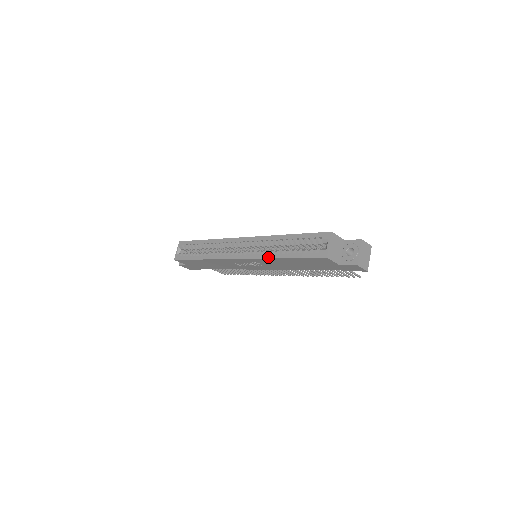
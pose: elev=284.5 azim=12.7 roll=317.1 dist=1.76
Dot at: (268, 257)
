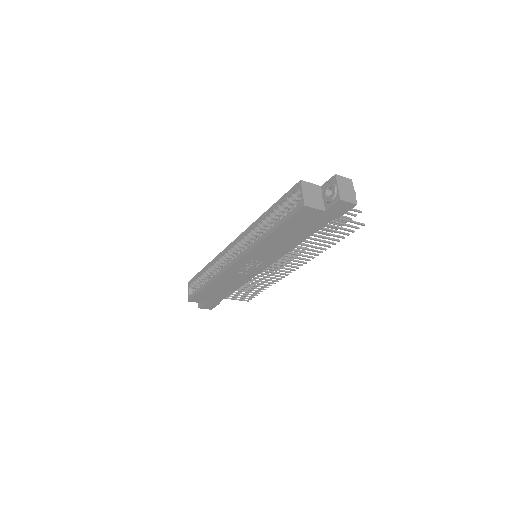
Dot at: (257, 242)
